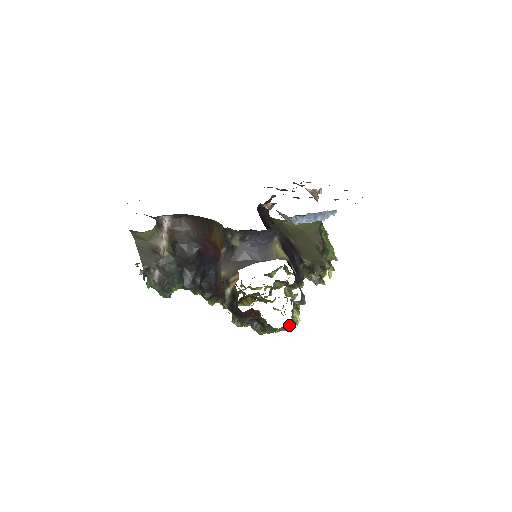
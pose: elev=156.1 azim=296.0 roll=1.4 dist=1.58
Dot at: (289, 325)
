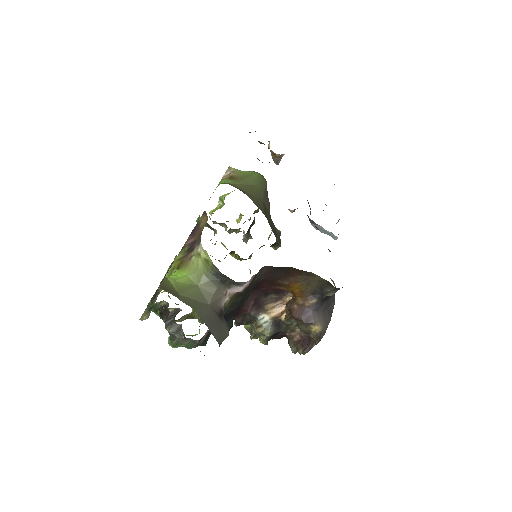
Dot at: occluded
